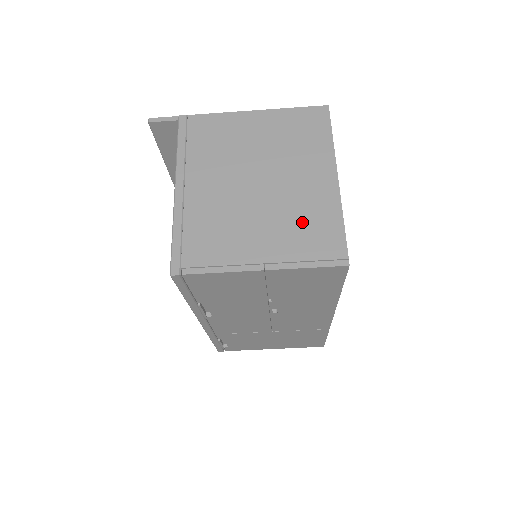
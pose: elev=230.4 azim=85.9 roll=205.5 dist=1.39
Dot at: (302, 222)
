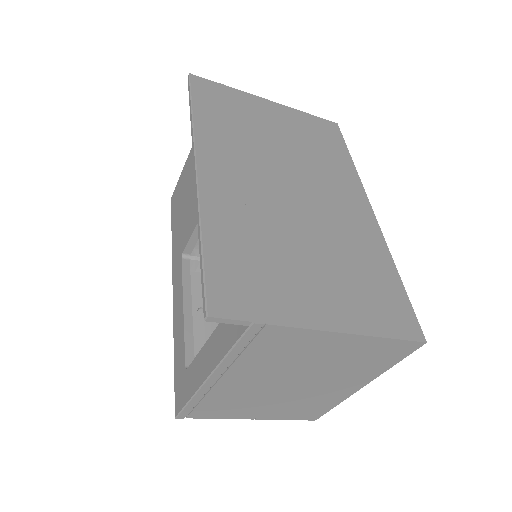
Dot at: (306, 404)
